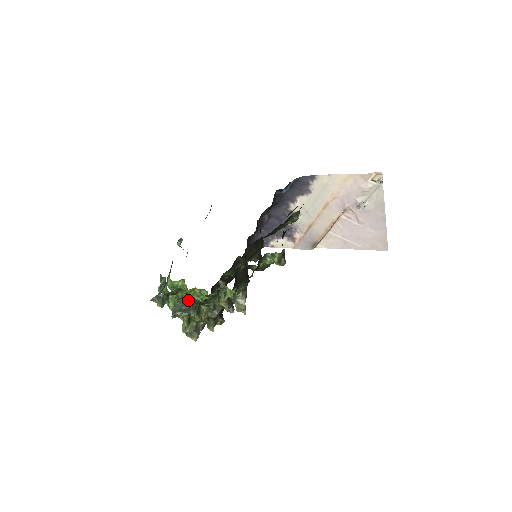
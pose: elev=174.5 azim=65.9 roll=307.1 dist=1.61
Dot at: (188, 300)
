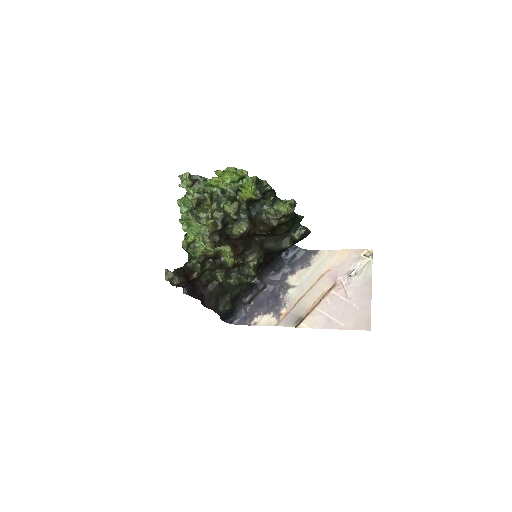
Dot at: (209, 186)
